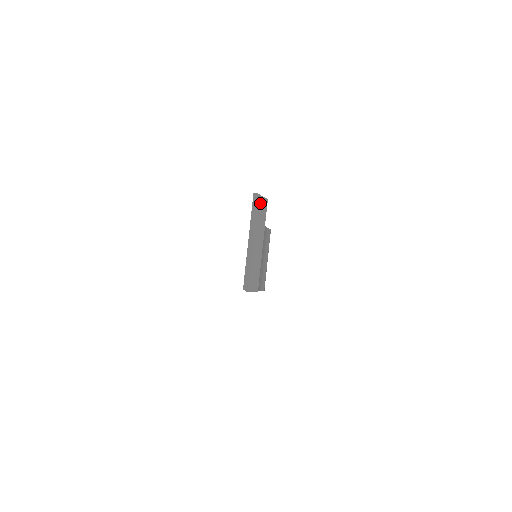
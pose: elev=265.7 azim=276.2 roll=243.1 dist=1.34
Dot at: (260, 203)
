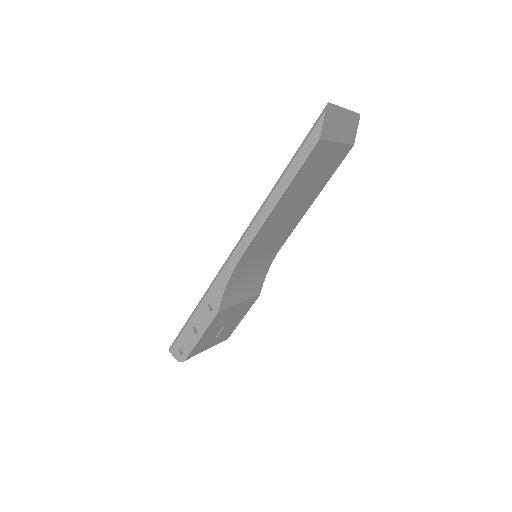
Dot at: (355, 130)
